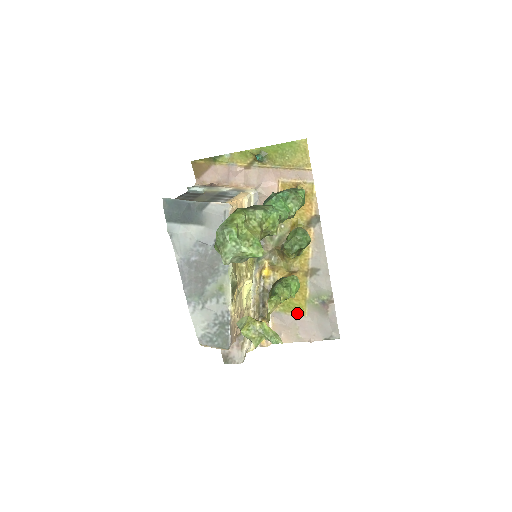
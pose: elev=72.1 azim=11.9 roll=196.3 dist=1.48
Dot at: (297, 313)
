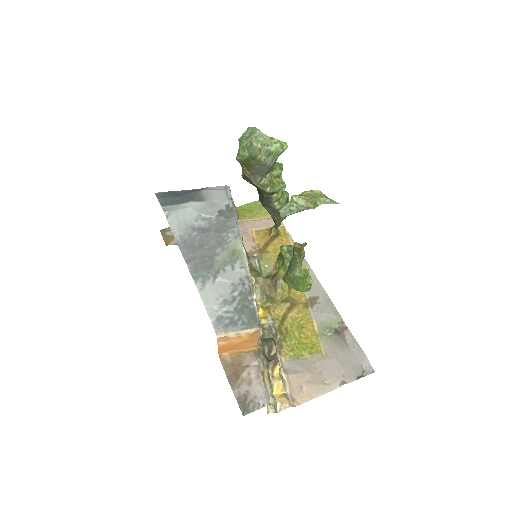
Dot at: (312, 354)
